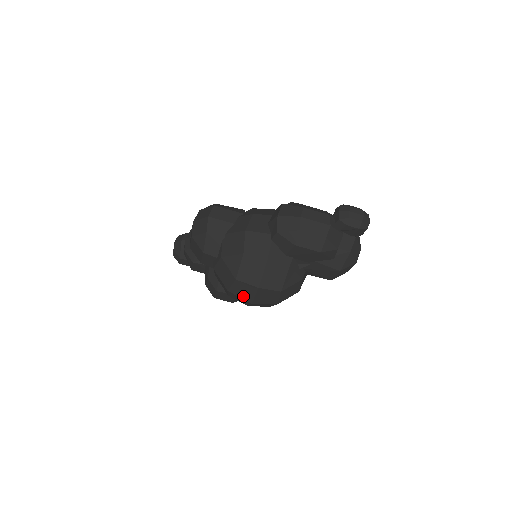
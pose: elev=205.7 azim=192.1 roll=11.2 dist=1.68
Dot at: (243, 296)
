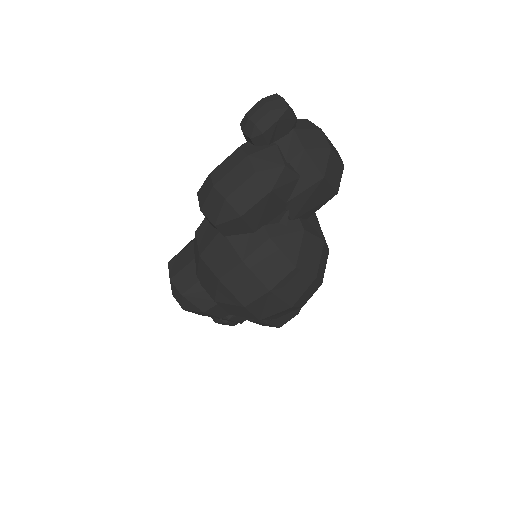
Dot at: (275, 310)
